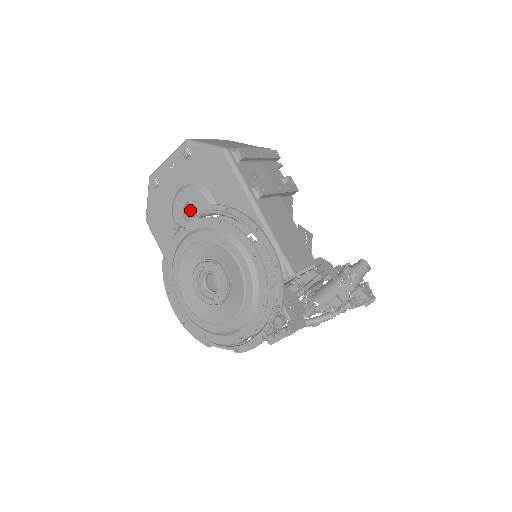
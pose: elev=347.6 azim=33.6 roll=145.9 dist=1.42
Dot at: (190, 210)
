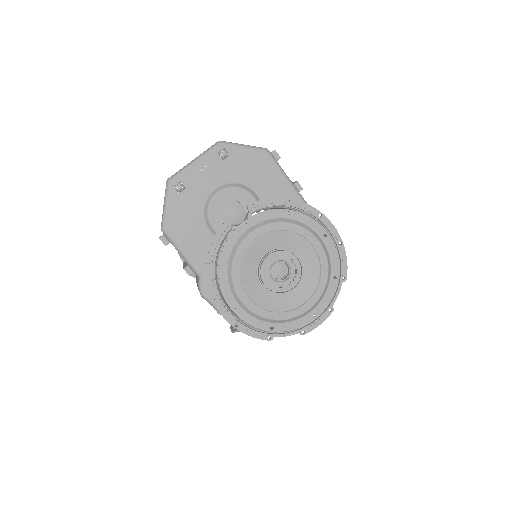
Dot at: (233, 209)
